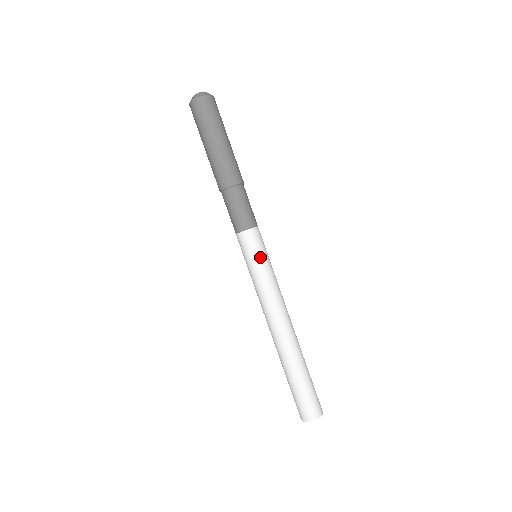
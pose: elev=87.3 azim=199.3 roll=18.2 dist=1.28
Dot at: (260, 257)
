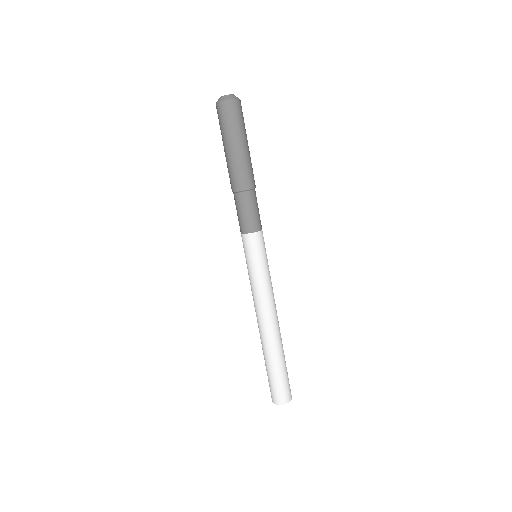
Dot at: (261, 259)
